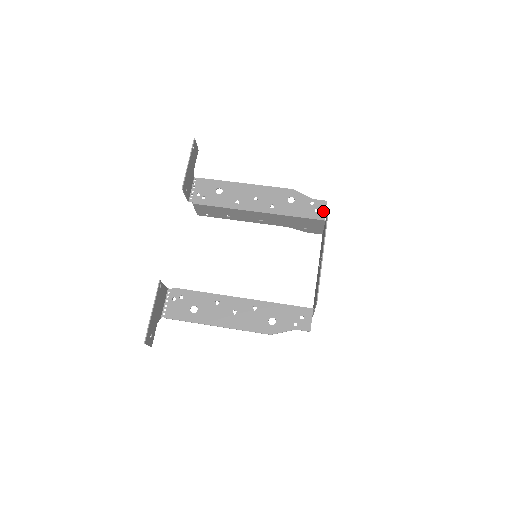
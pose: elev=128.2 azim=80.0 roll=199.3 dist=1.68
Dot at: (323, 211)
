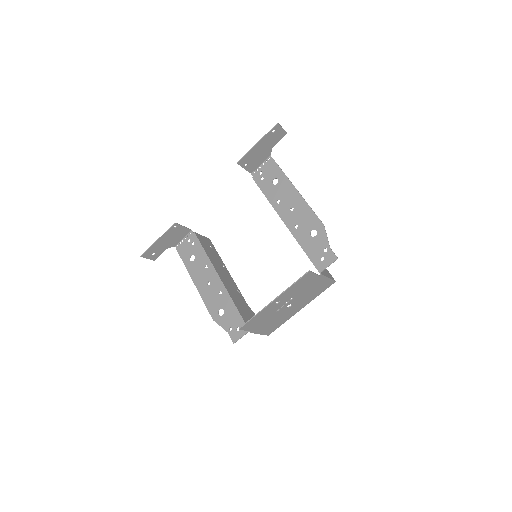
Dot at: (326, 264)
